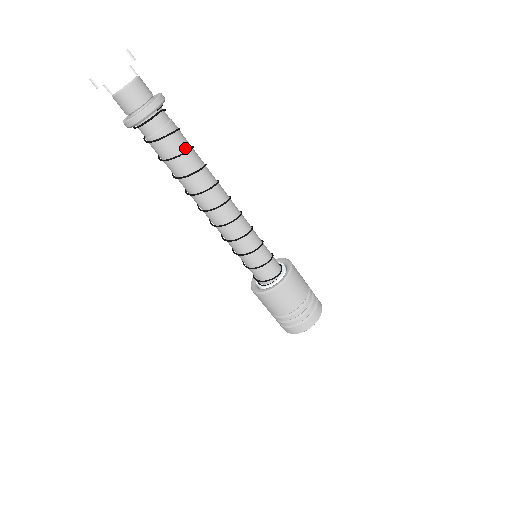
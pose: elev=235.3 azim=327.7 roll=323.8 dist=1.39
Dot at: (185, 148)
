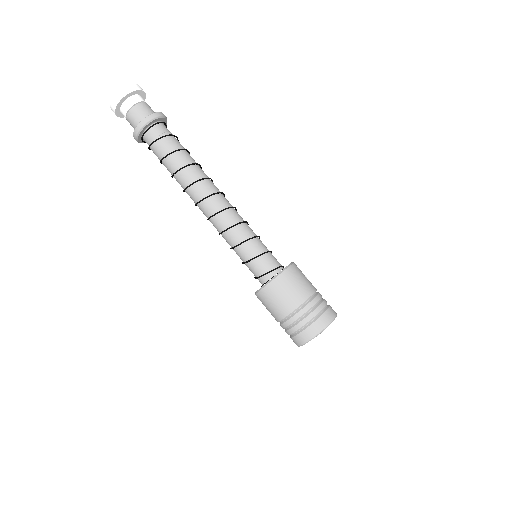
Dot at: (186, 150)
